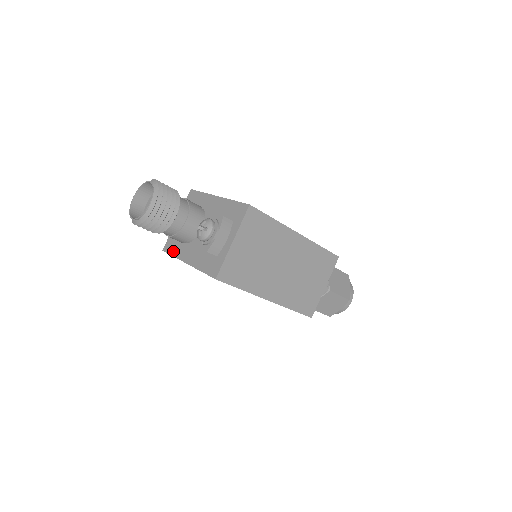
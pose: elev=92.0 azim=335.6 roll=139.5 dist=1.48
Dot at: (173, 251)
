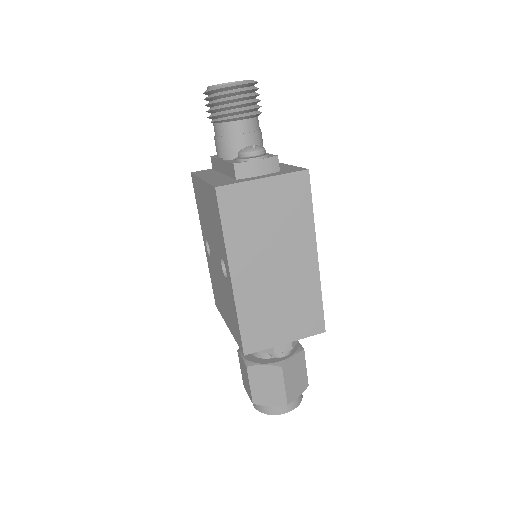
Dot at: (200, 173)
